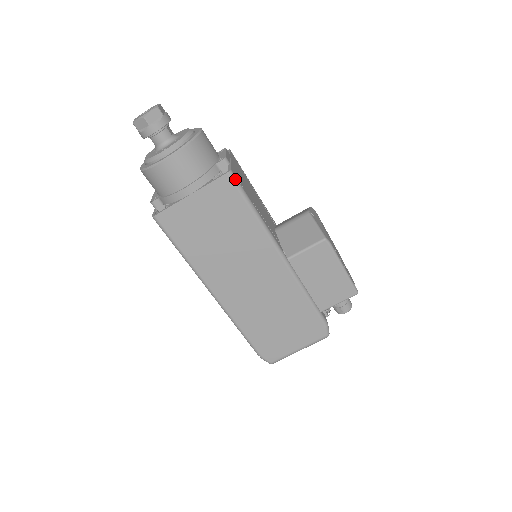
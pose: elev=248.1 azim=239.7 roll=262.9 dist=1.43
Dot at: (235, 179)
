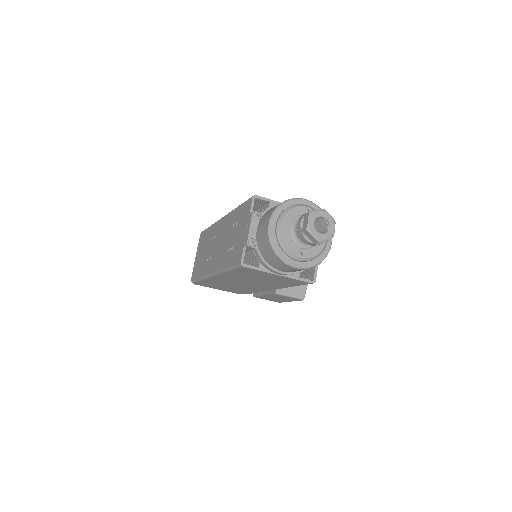
Dot at: occluded
